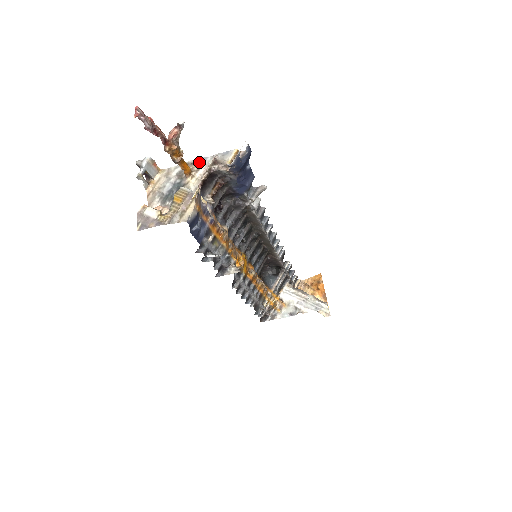
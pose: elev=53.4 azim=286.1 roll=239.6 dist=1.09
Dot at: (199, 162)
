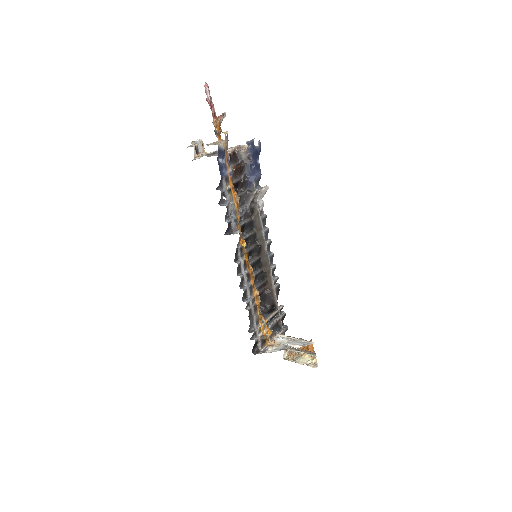
Dot at: (229, 148)
